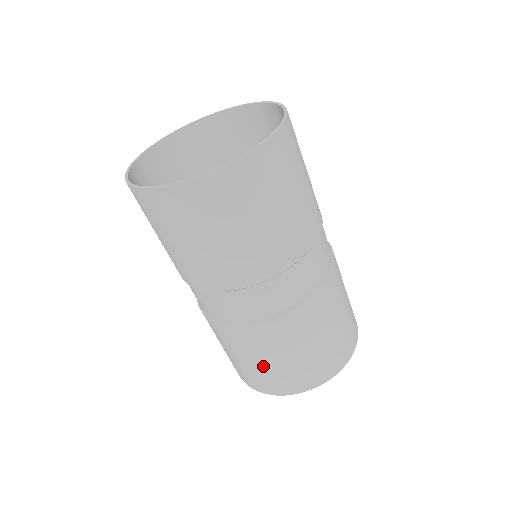
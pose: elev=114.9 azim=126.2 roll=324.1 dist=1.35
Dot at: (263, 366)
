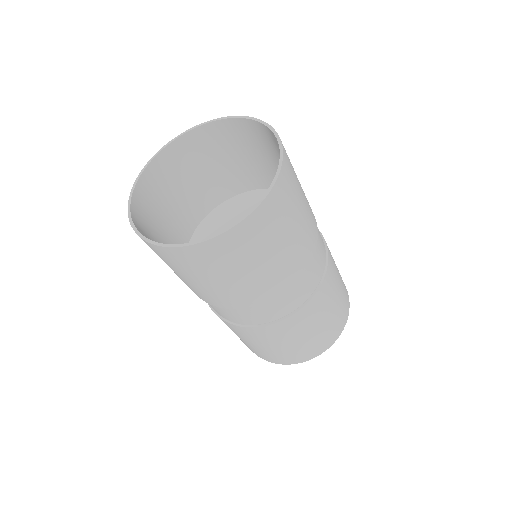
Dot at: (321, 328)
